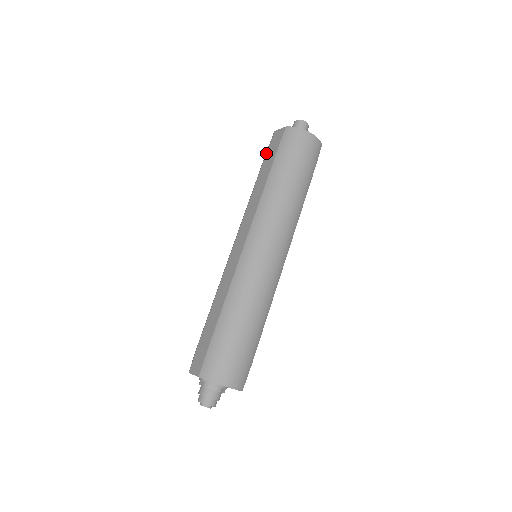
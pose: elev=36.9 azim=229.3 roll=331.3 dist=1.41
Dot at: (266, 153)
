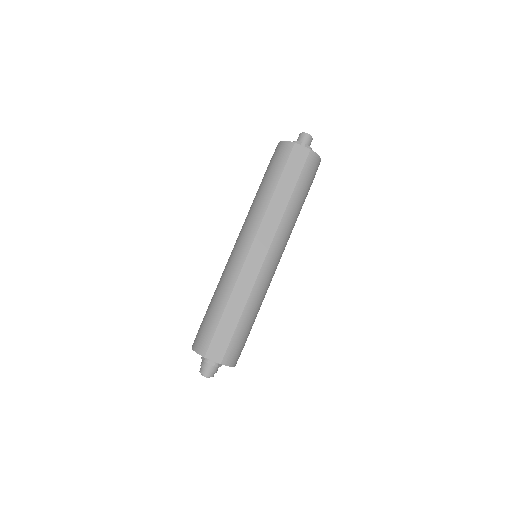
Dot at: (286, 165)
